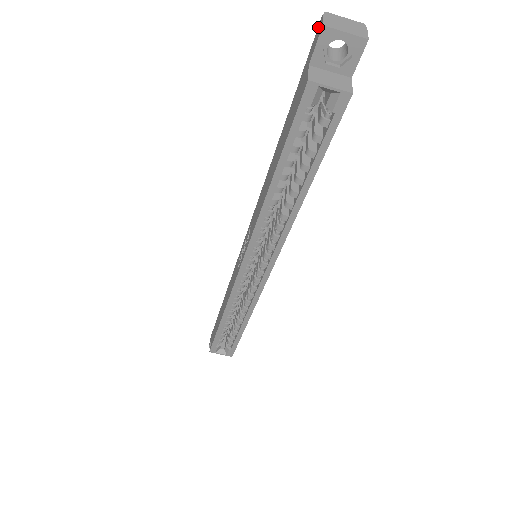
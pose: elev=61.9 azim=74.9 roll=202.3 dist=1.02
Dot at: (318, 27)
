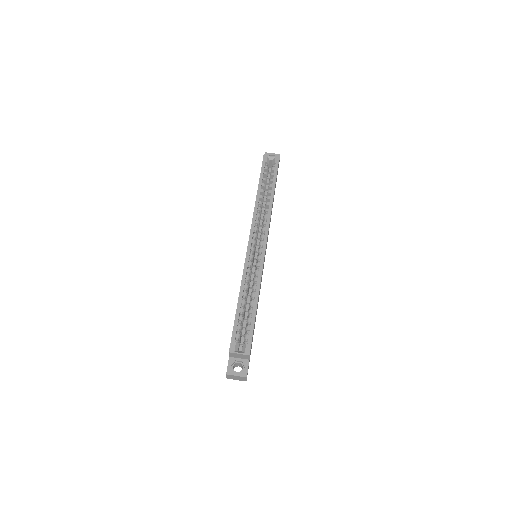
Dot at: occluded
